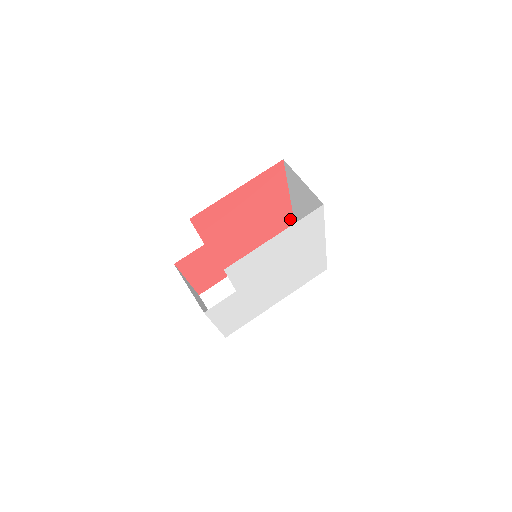
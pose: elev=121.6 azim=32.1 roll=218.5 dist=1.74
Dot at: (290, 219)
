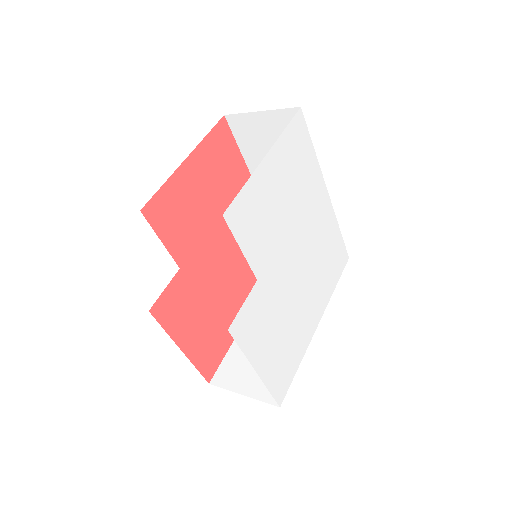
Dot at: occluded
